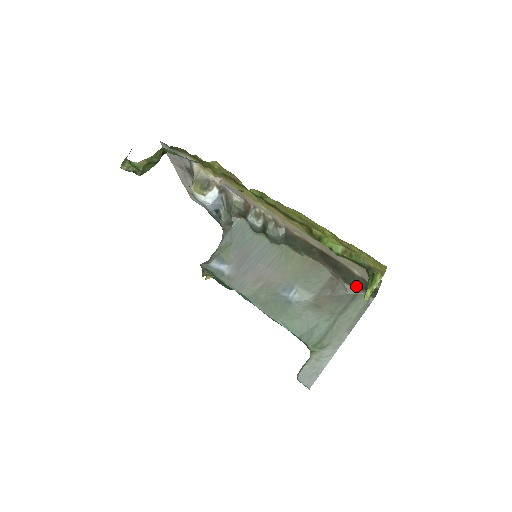
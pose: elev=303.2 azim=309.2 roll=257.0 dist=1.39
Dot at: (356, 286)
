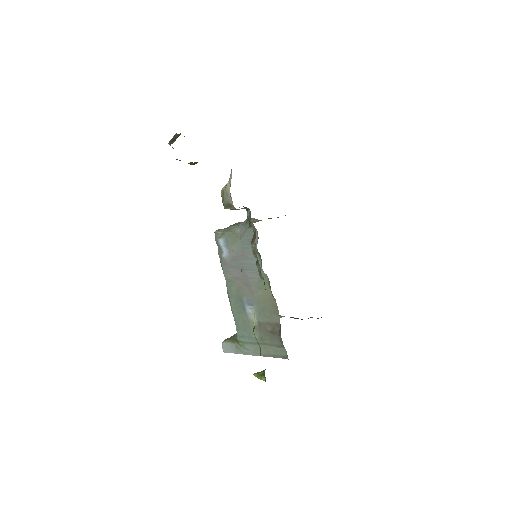
Dot at: (283, 345)
